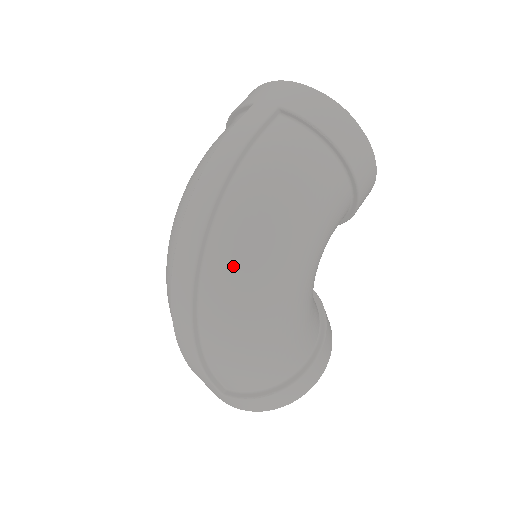
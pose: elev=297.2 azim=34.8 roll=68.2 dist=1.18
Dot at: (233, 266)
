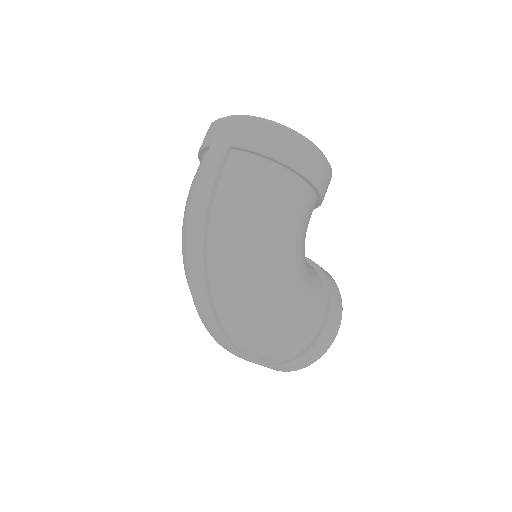
Dot at: (232, 282)
